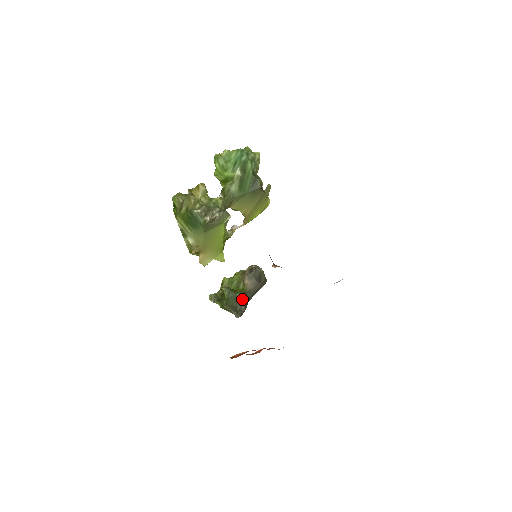
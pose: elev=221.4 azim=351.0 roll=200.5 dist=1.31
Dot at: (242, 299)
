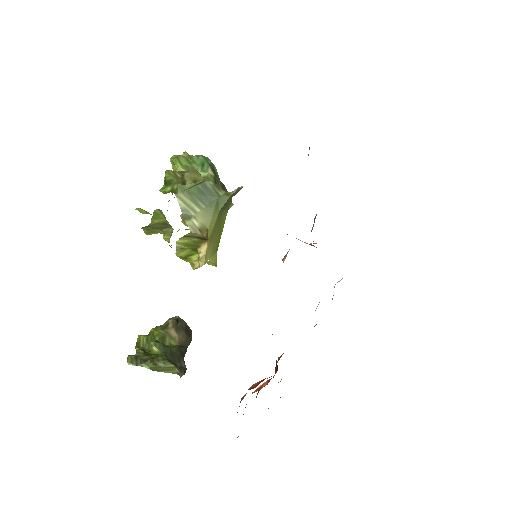
Dot at: (178, 354)
